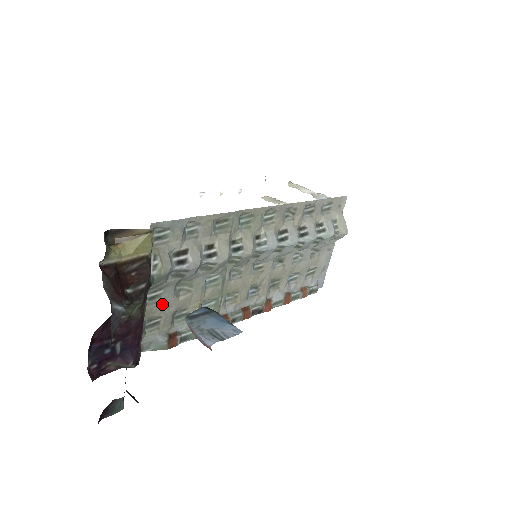
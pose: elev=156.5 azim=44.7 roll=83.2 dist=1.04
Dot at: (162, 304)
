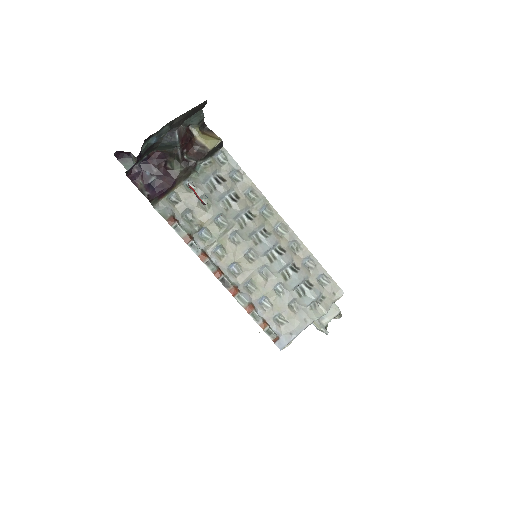
Dot at: (189, 195)
